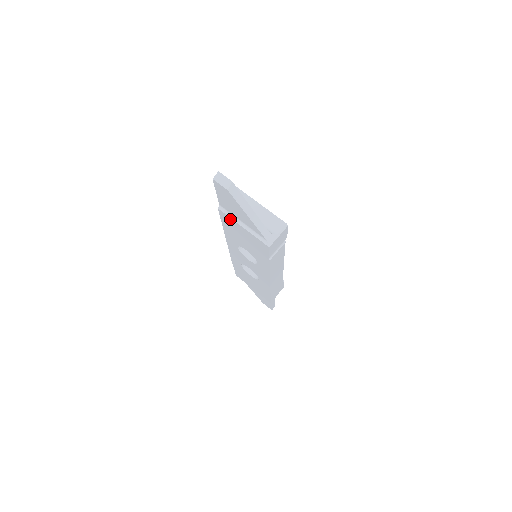
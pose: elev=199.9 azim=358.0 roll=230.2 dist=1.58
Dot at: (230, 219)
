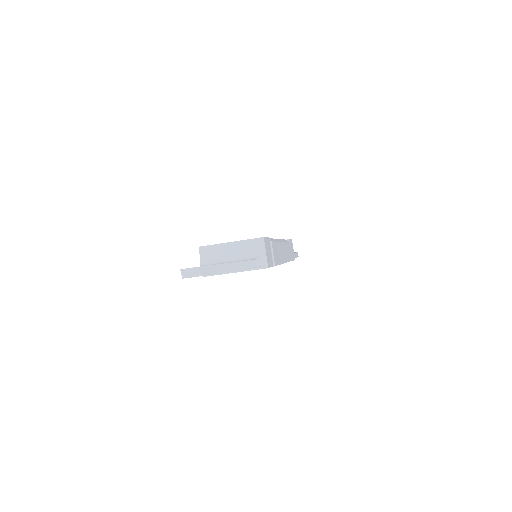
Dot at: occluded
